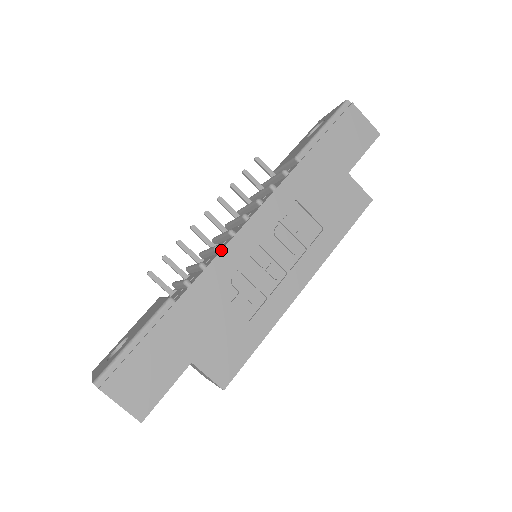
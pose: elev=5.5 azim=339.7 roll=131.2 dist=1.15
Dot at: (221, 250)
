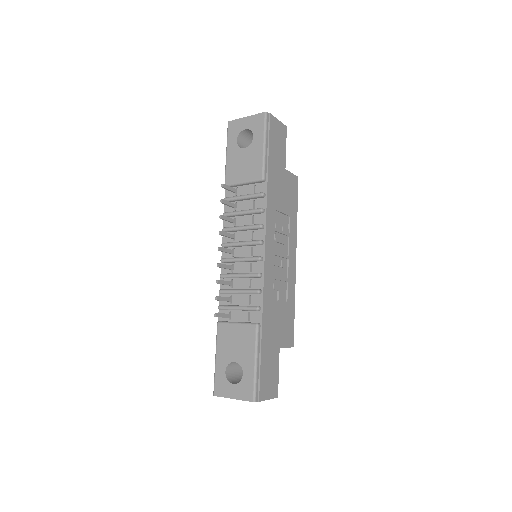
Dot at: (264, 275)
